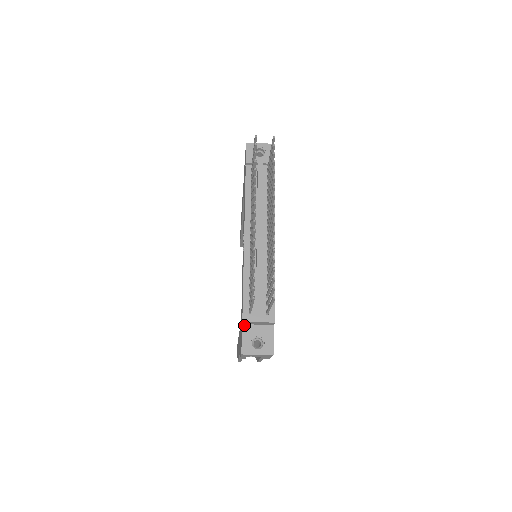
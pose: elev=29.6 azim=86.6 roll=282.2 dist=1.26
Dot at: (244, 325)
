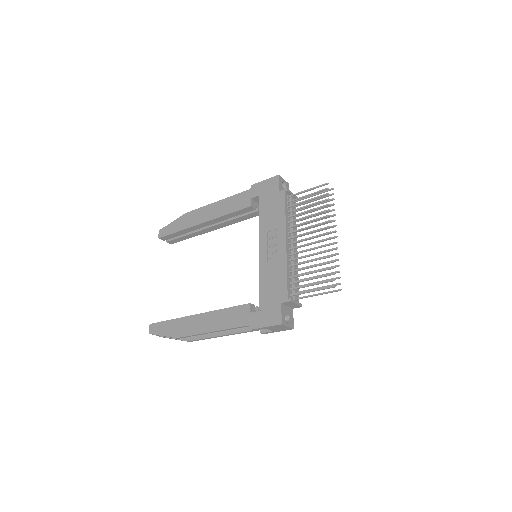
Dot at: (282, 304)
